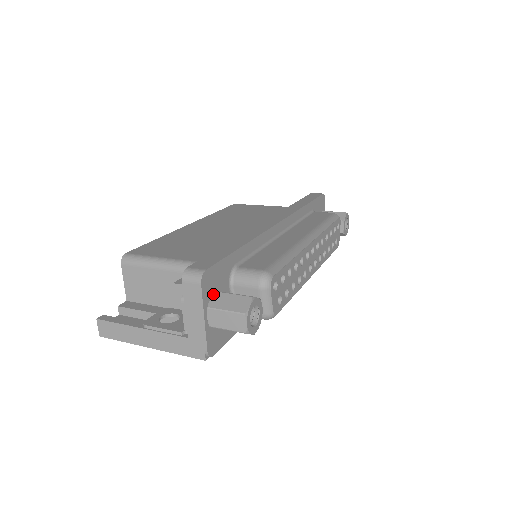
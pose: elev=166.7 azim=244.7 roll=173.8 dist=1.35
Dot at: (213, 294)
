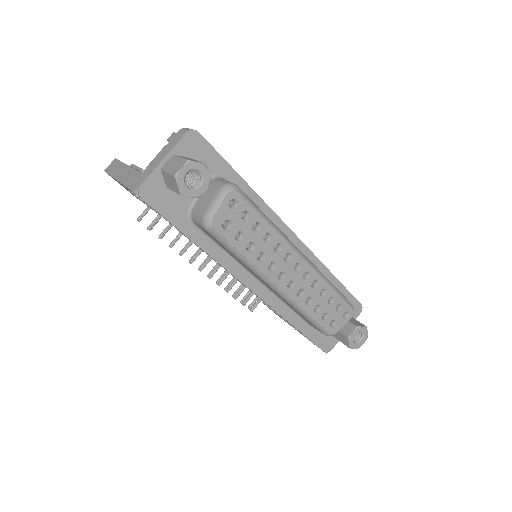
Dot at: (187, 157)
